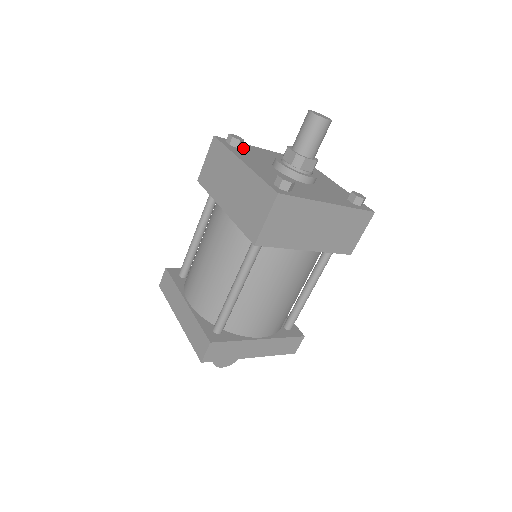
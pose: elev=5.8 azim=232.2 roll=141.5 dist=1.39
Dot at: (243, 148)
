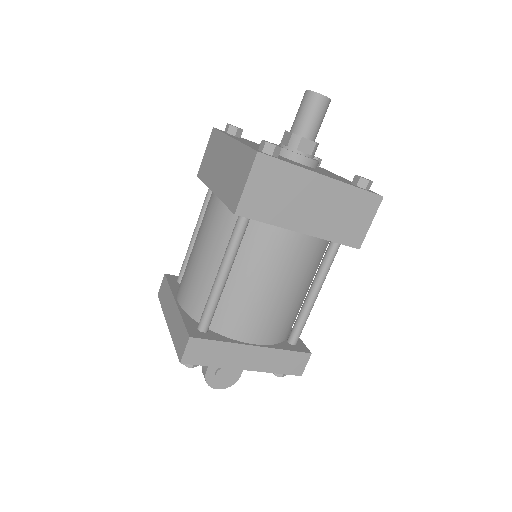
Dot at: occluded
